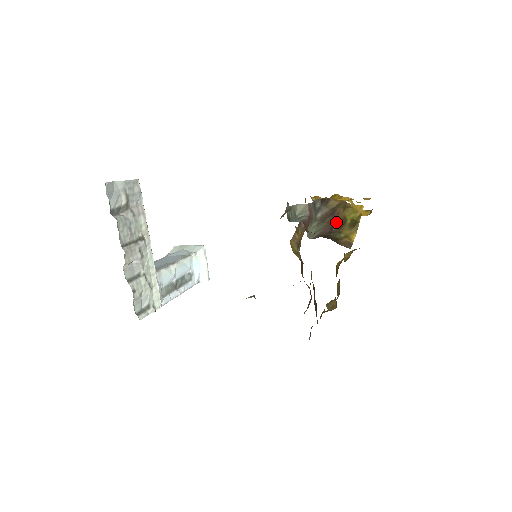
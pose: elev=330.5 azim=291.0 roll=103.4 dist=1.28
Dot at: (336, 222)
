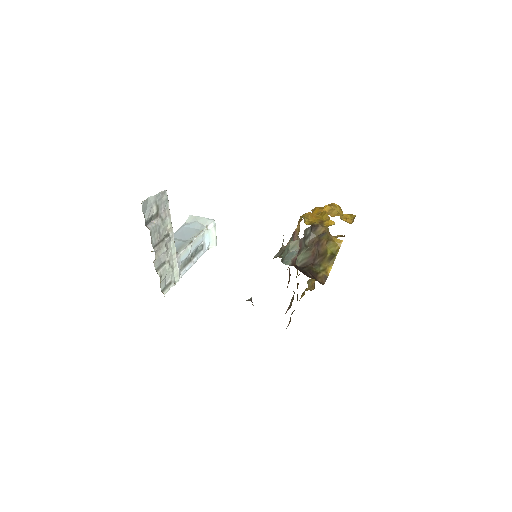
Dot at: (319, 254)
